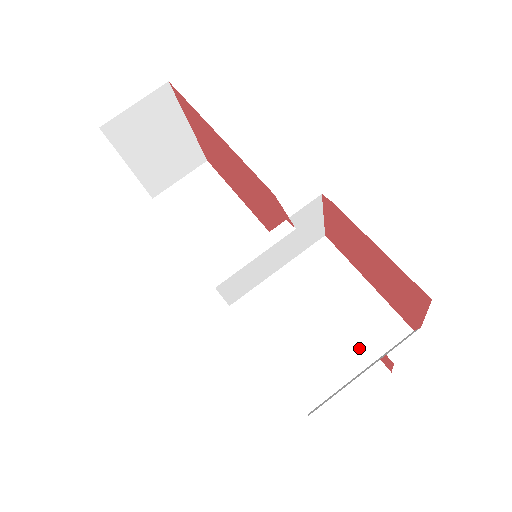
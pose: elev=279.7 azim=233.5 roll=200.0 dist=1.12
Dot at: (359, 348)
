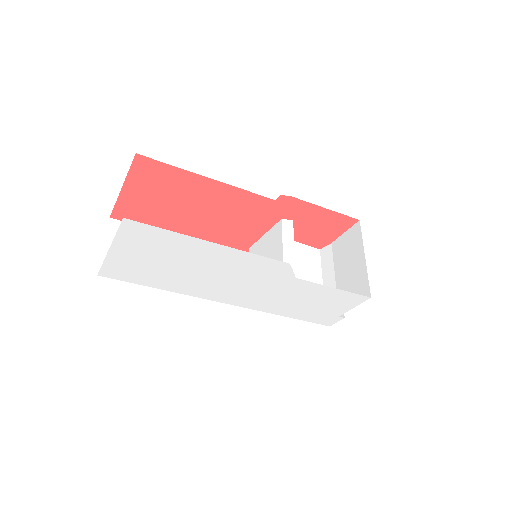
Dot at: (313, 274)
